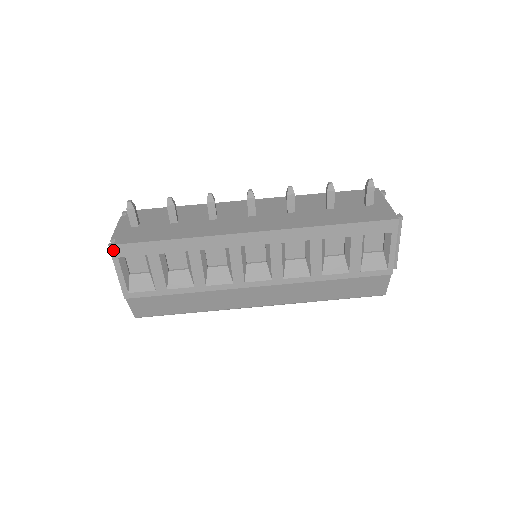
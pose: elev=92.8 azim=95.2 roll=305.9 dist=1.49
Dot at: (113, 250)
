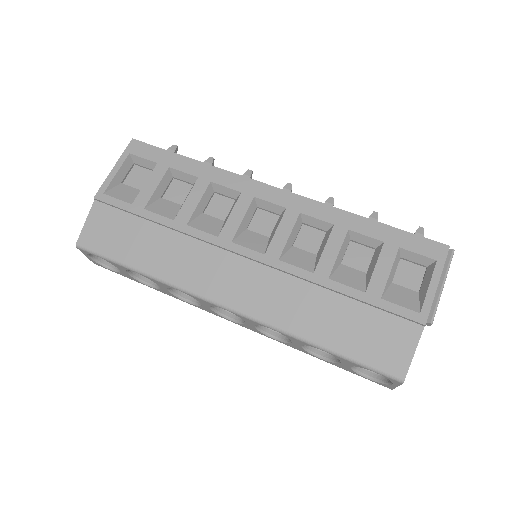
Dot at: (132, 145)
